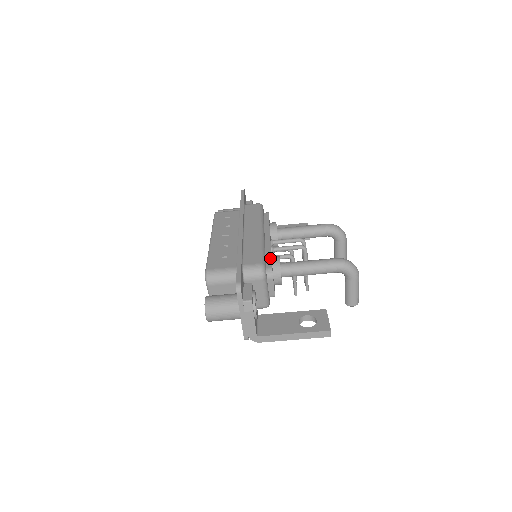
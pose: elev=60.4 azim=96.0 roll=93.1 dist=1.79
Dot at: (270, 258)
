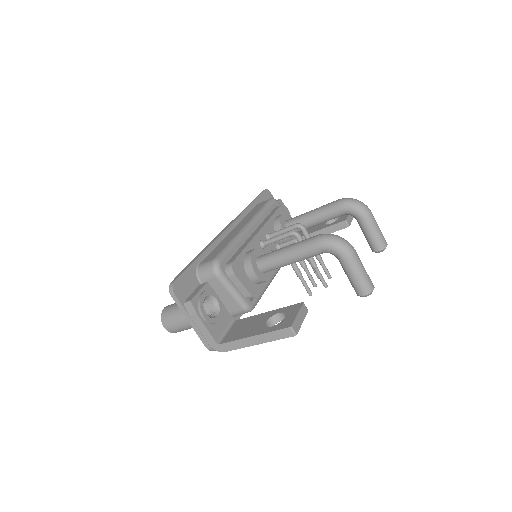
Dot at: (240, 252)
